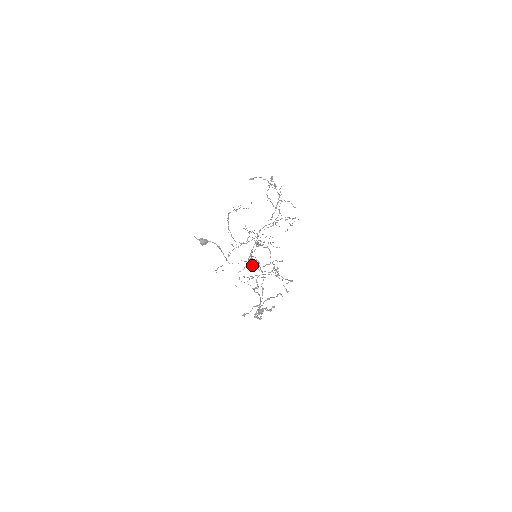
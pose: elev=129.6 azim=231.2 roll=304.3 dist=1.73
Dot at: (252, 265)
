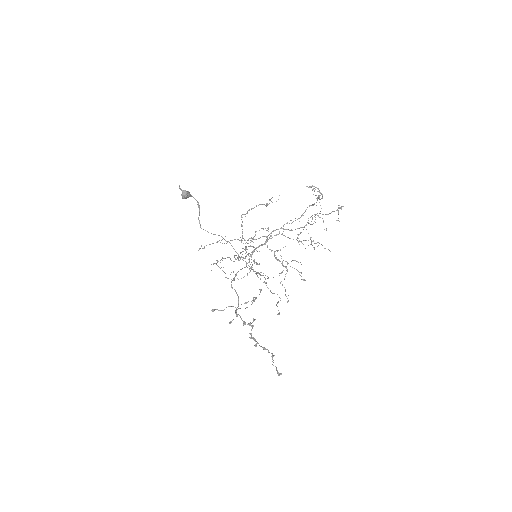
Dot at: (238, 254)
